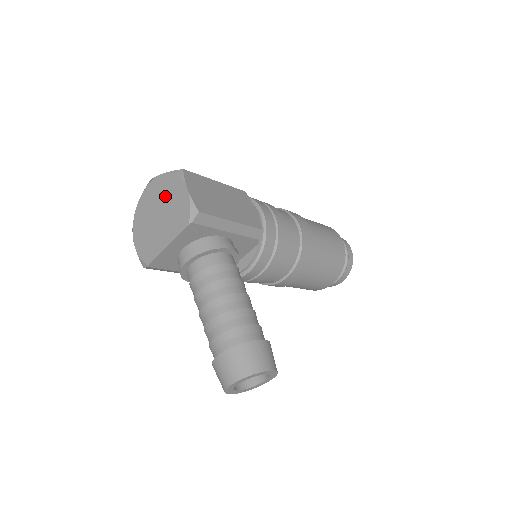
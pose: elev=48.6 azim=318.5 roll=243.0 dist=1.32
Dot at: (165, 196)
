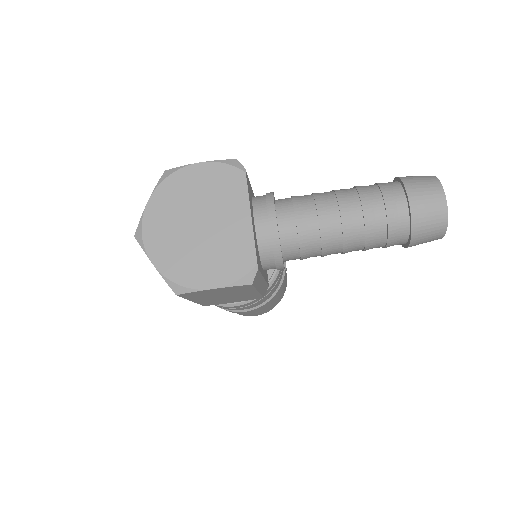
Dot at: (182, 204)
